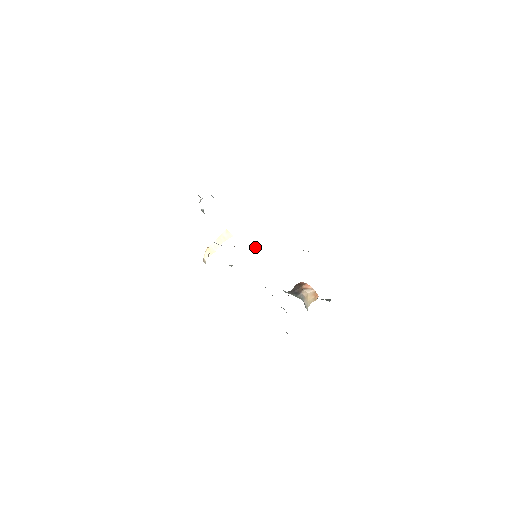
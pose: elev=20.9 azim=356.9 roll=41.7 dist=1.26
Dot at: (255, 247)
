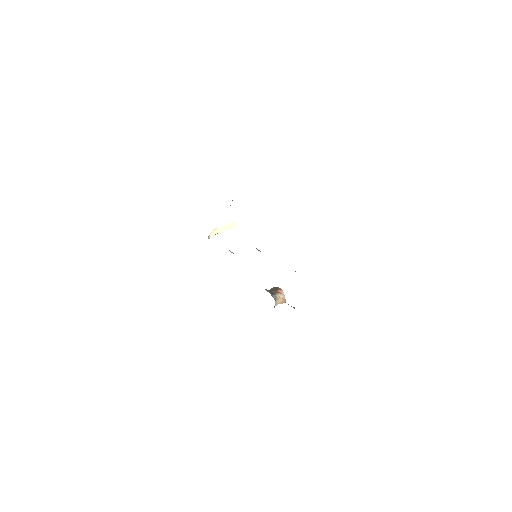
Dot at: occluded
